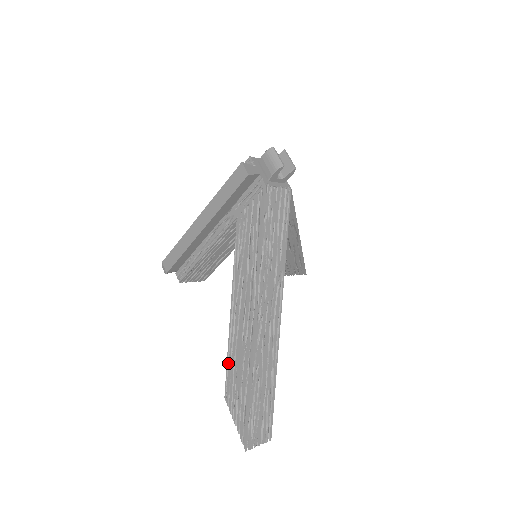
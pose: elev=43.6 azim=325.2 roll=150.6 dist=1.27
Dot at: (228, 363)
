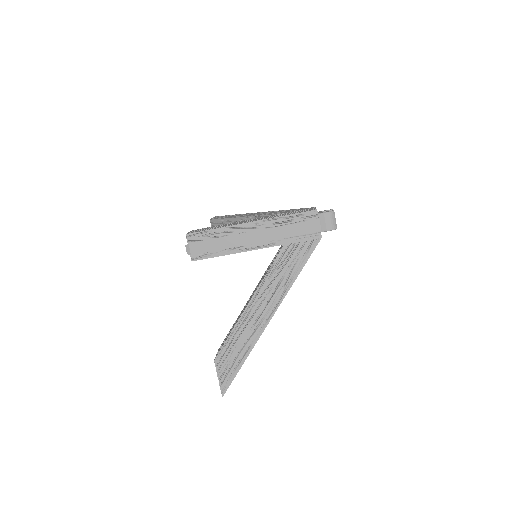
Dot at: (228, 339)
